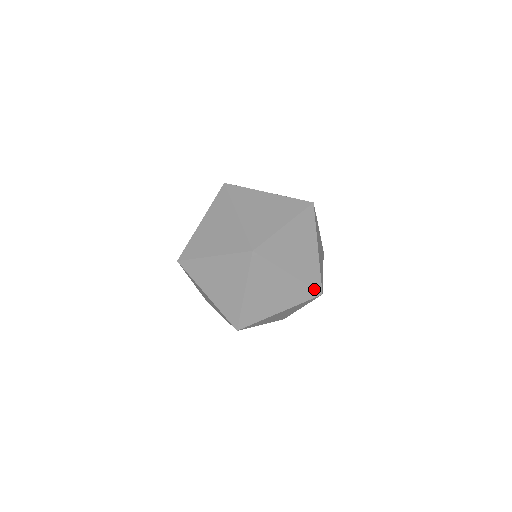
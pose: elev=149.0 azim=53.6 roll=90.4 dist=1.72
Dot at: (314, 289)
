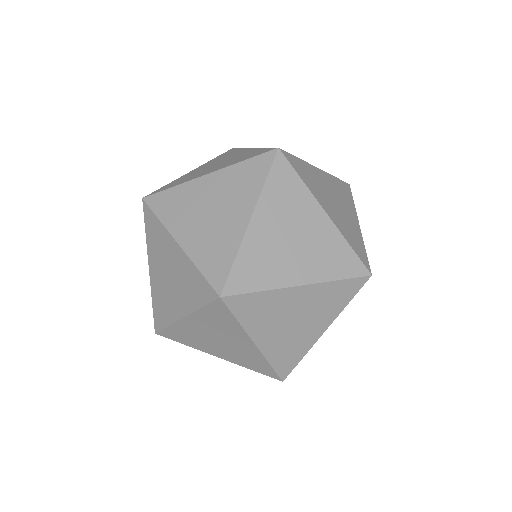
Dot at: (354, 278)
